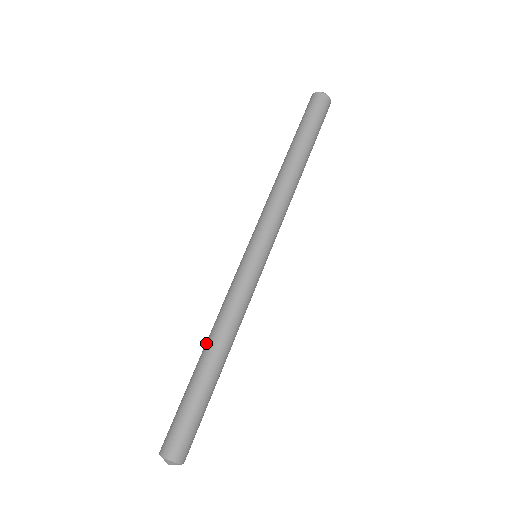
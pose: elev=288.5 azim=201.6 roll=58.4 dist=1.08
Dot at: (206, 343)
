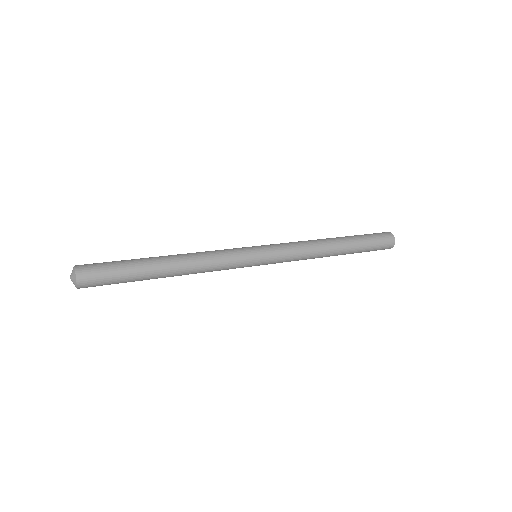
Dot at: occluded
